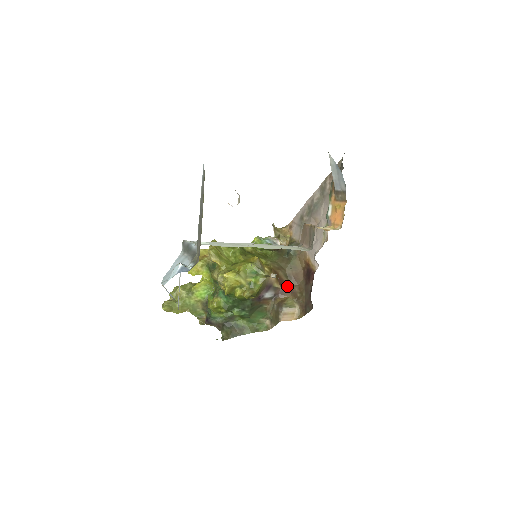
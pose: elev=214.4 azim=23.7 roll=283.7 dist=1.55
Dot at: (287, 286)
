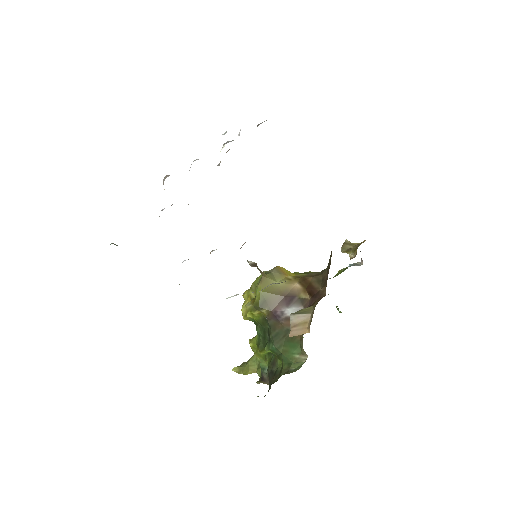
Dot at: (317, 293)
